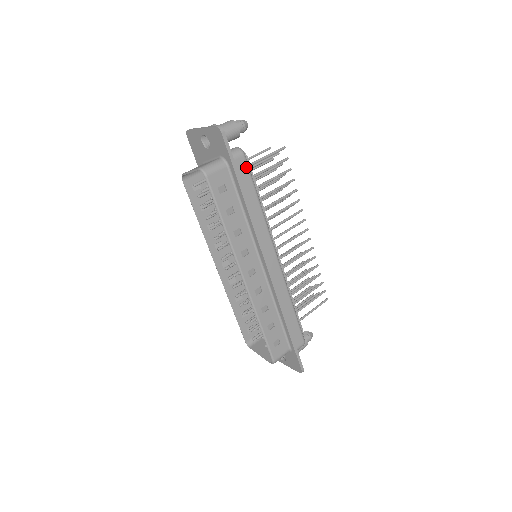
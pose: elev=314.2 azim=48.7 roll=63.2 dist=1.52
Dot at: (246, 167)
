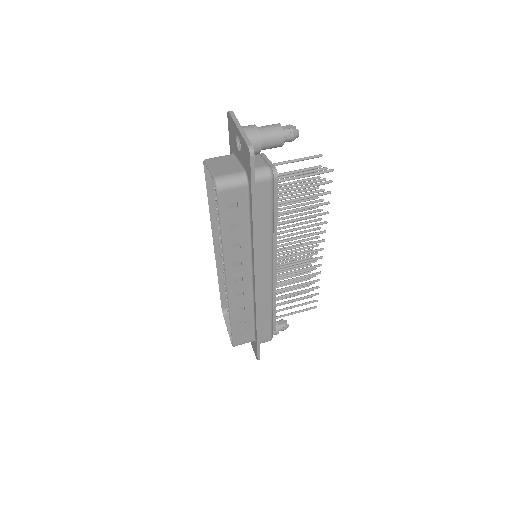
Dot at: (269, 192)
